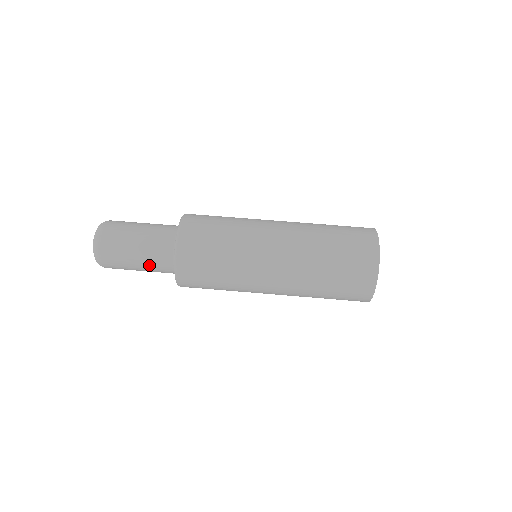
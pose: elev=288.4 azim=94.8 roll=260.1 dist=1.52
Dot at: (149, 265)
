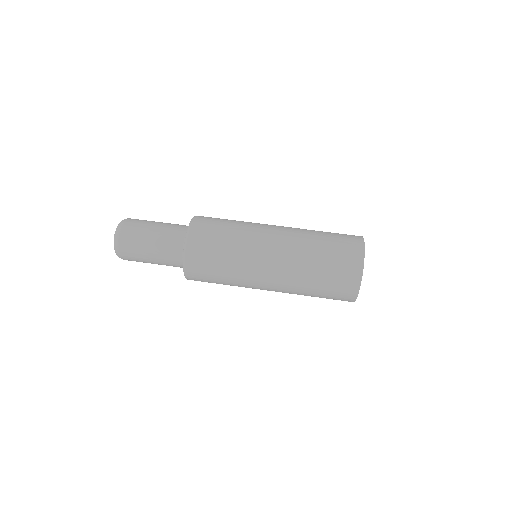
Dot at: (163, 263)
